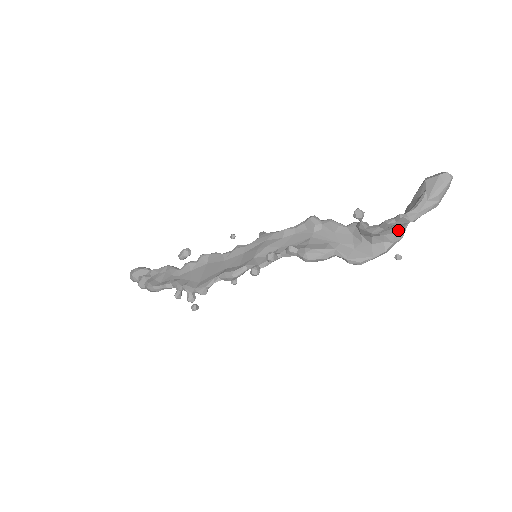
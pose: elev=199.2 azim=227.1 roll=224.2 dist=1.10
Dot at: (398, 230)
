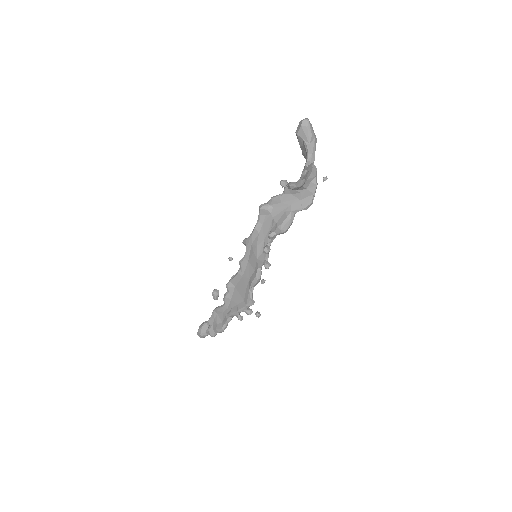
Dot at: (311, 169)
